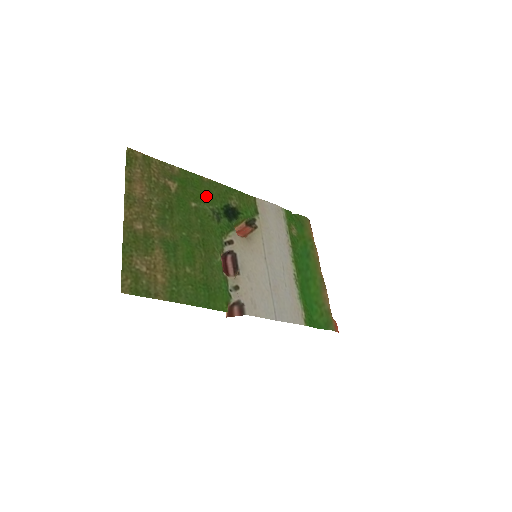
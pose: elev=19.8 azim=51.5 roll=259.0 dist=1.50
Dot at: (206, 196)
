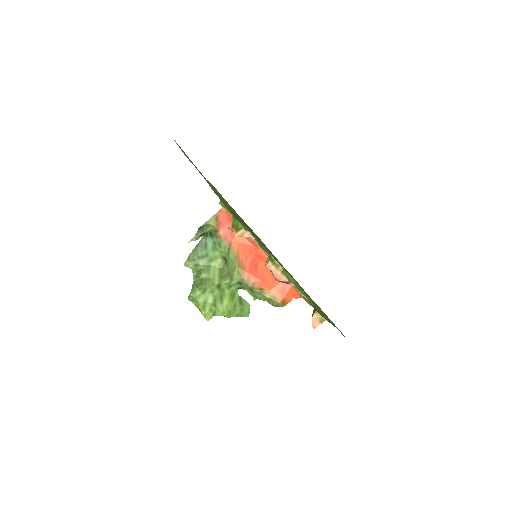
Dot at: (219, 196)
